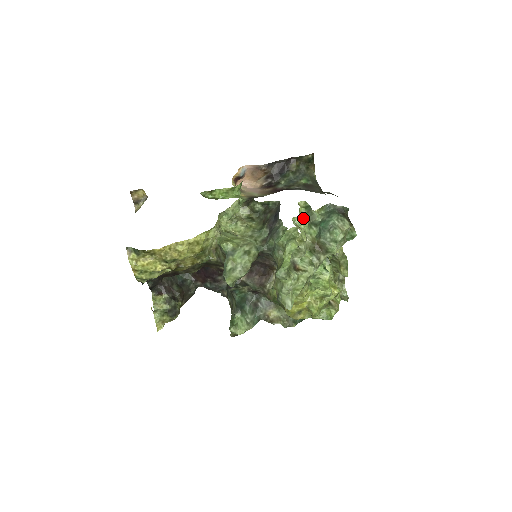
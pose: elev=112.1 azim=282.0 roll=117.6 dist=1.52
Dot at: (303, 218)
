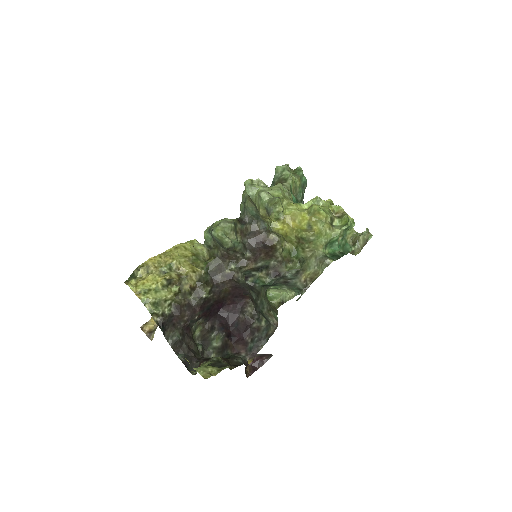
Dot at: occluded
